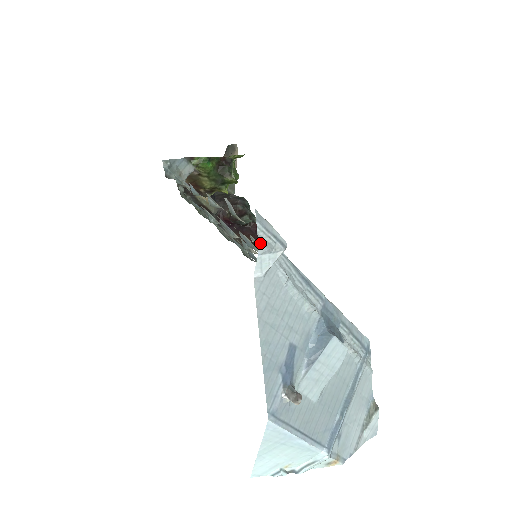
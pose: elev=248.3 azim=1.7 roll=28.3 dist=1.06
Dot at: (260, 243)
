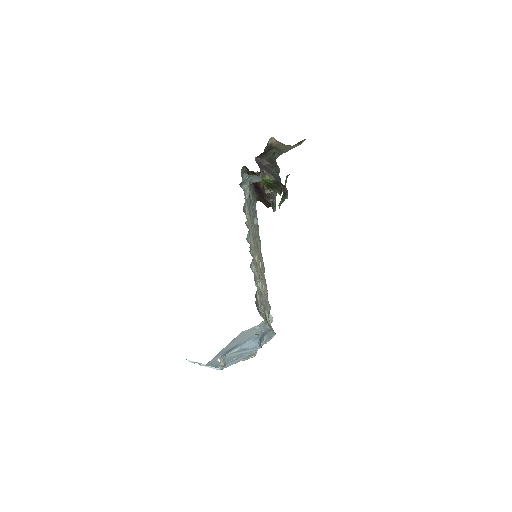
Dot at: (256, 332)
